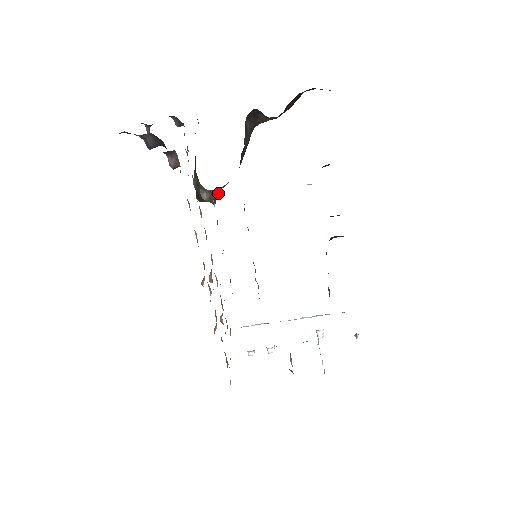
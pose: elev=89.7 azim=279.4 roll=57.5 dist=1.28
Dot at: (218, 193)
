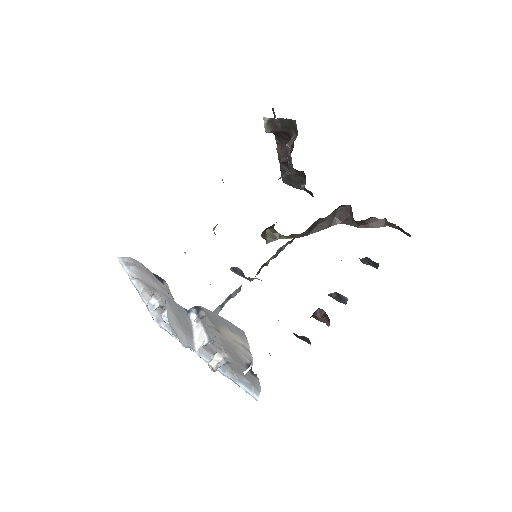
Dot at: occluded
